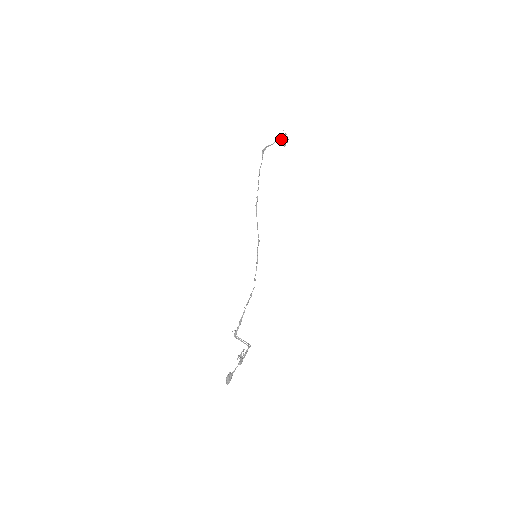
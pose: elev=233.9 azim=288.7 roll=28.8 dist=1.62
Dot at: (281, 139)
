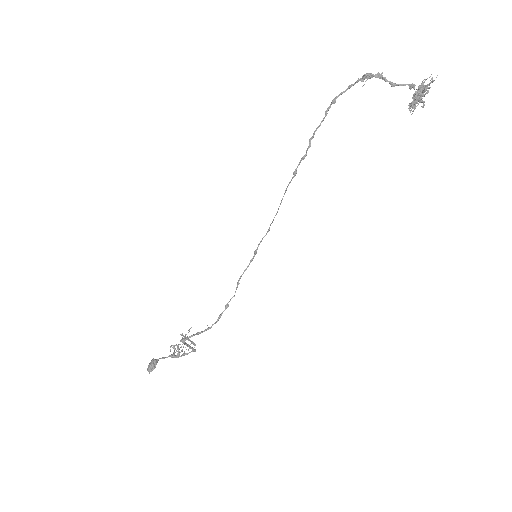
Dot at: (418, 100)
